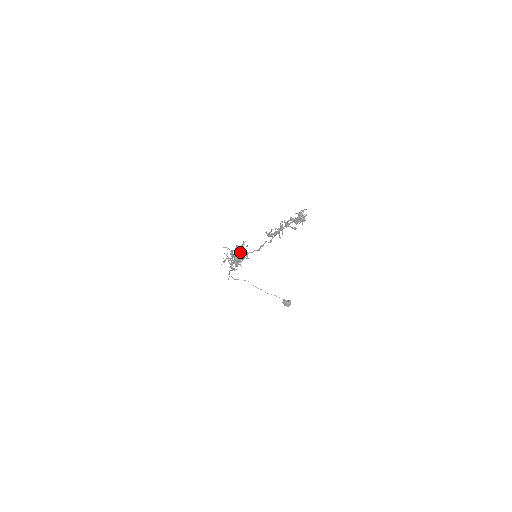
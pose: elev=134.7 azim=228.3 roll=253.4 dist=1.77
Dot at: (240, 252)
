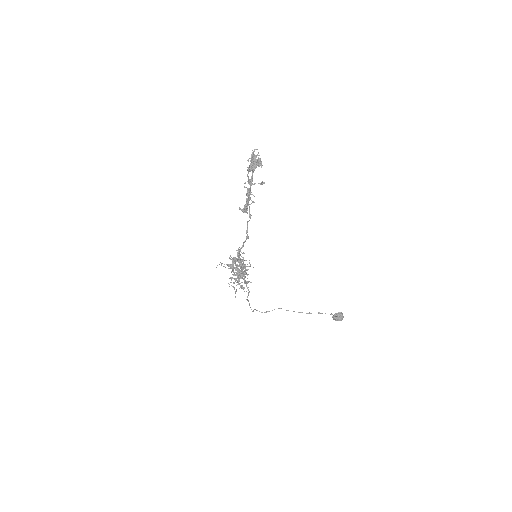
Dot at: (240, 263)
